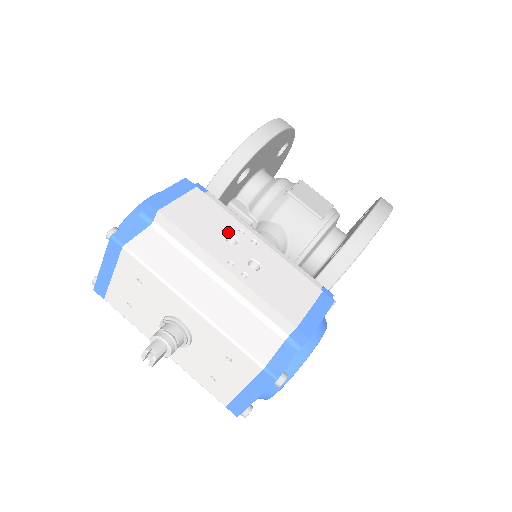
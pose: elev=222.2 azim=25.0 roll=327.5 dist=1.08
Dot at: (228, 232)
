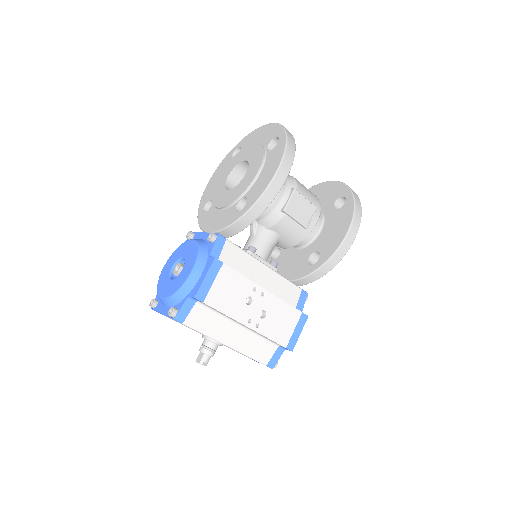
Dot at: (247, 295)
